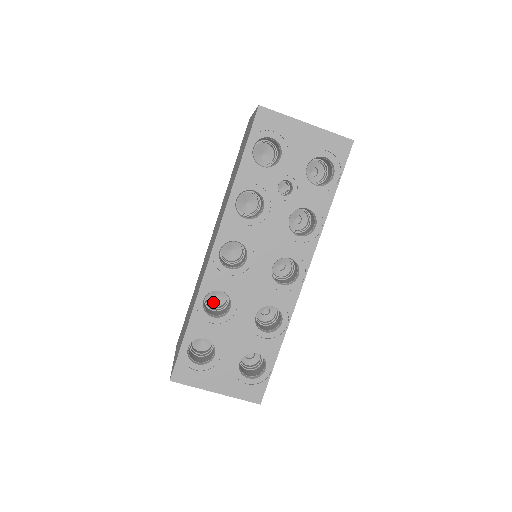
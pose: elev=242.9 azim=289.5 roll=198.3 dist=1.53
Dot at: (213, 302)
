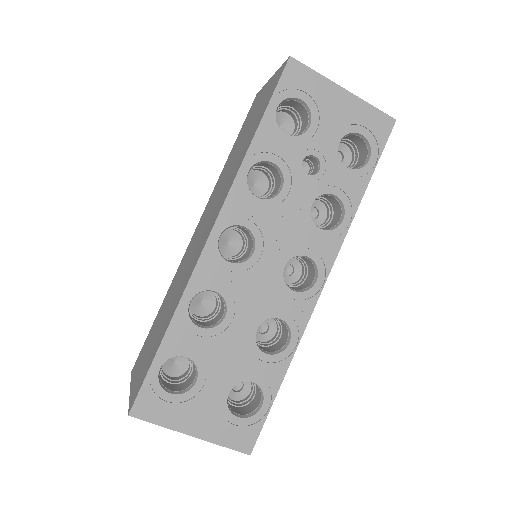
Dot at: (197, 310)
